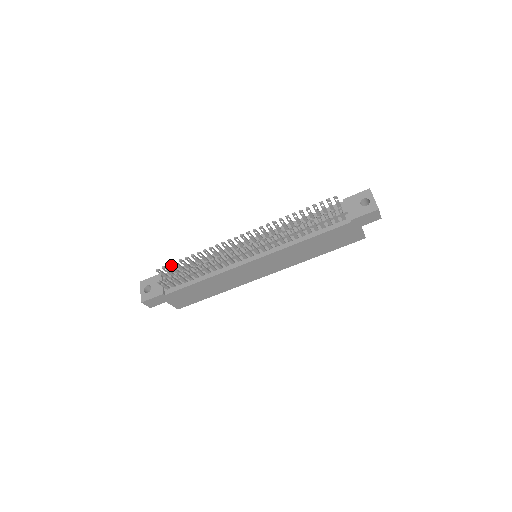
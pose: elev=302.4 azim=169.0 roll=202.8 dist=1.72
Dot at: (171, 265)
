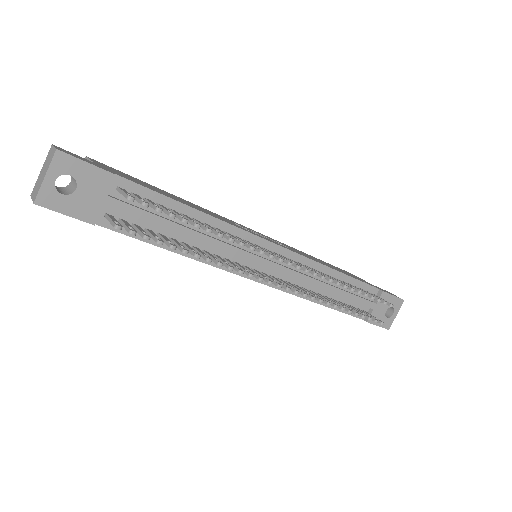
Dot at: (161, 209)
